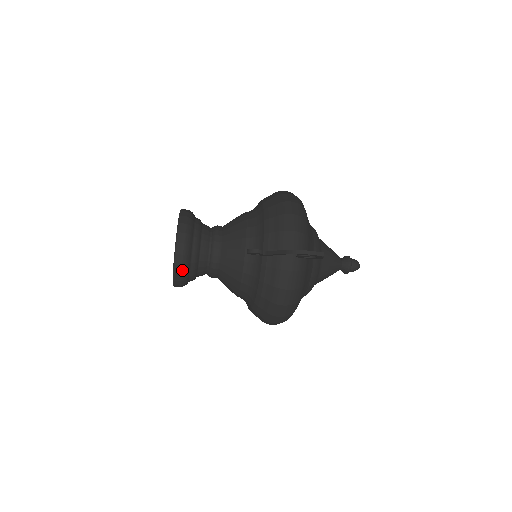
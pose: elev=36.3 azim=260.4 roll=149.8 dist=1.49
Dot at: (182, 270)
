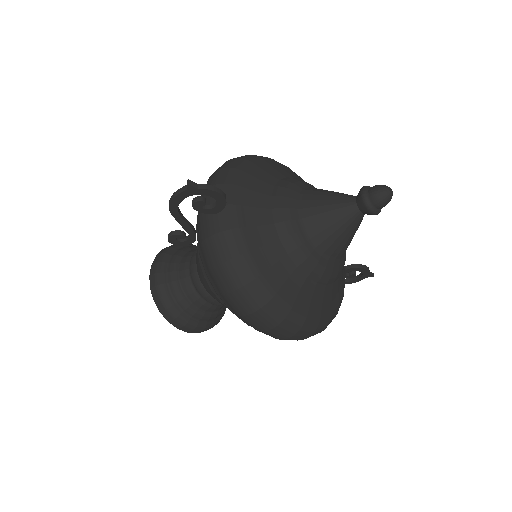
Dot at: (163, 305)
